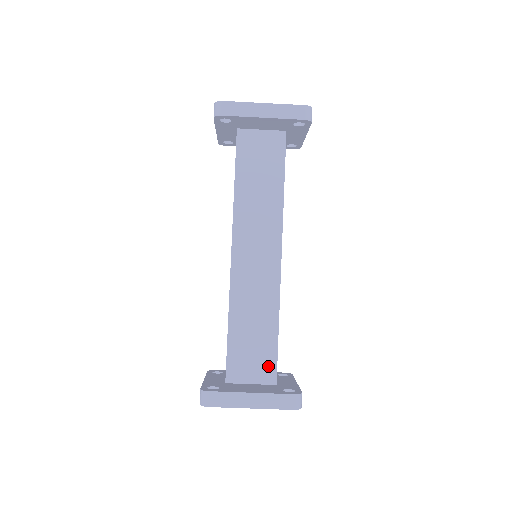
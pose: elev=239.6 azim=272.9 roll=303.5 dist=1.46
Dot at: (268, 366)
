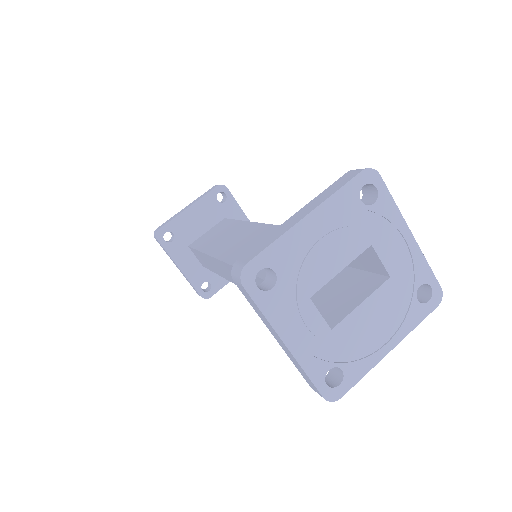
Dot at: occluded
